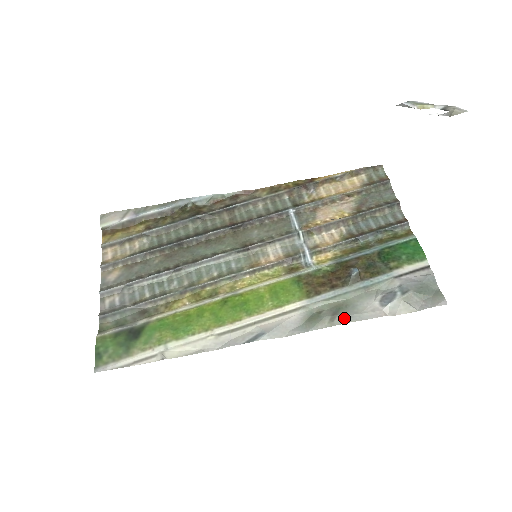
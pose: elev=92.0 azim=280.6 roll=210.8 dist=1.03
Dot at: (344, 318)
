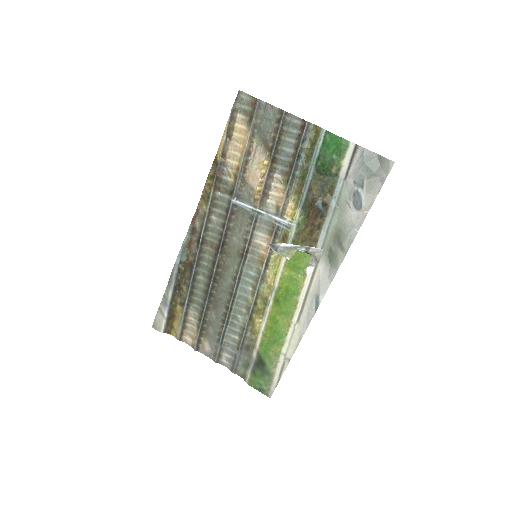
Dot at: (348, 241)
